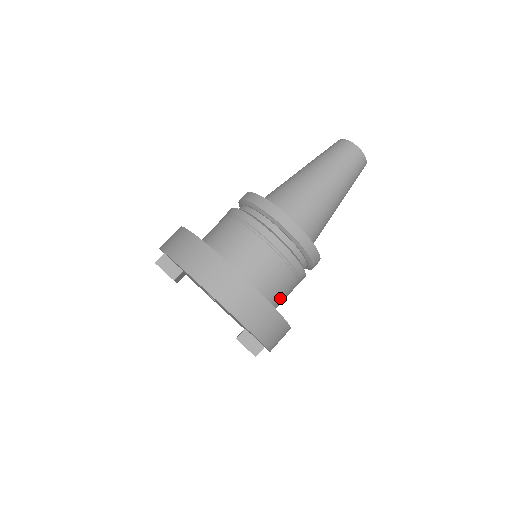
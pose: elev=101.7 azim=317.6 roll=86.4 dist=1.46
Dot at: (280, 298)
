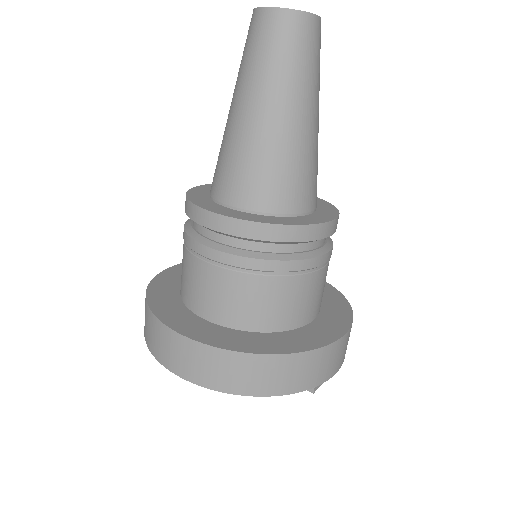
Dot at: (294, 311)
